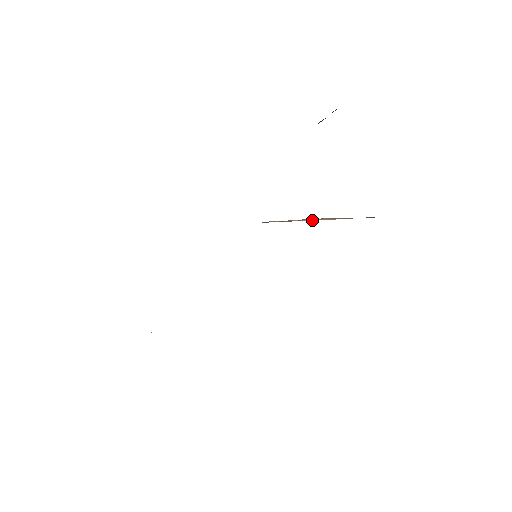
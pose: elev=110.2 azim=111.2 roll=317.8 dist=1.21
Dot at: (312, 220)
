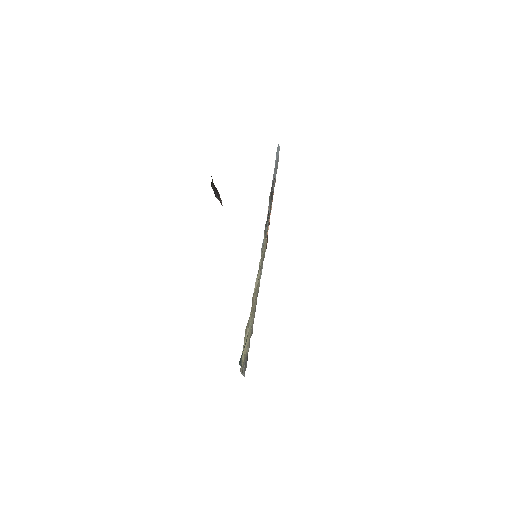
Dot at: (269, 221)
